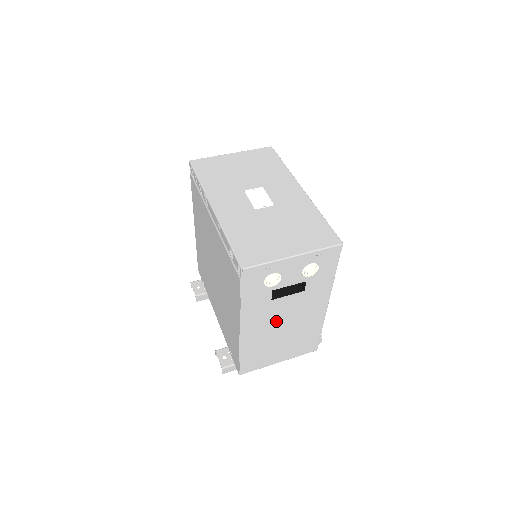
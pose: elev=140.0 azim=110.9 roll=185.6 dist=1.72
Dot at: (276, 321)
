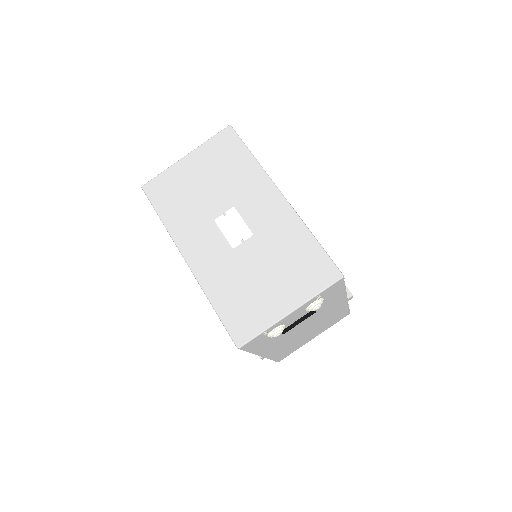
Dot at: (296, 334)
